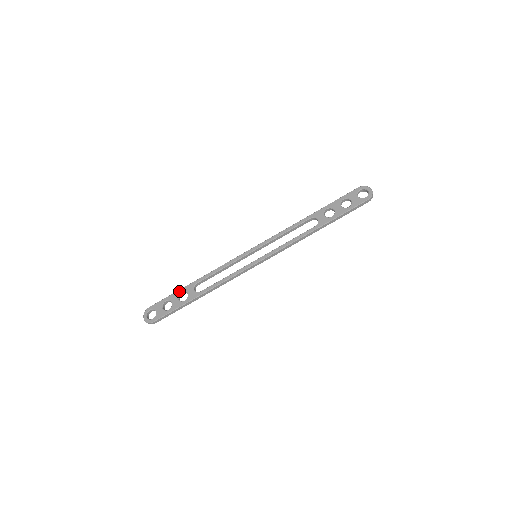
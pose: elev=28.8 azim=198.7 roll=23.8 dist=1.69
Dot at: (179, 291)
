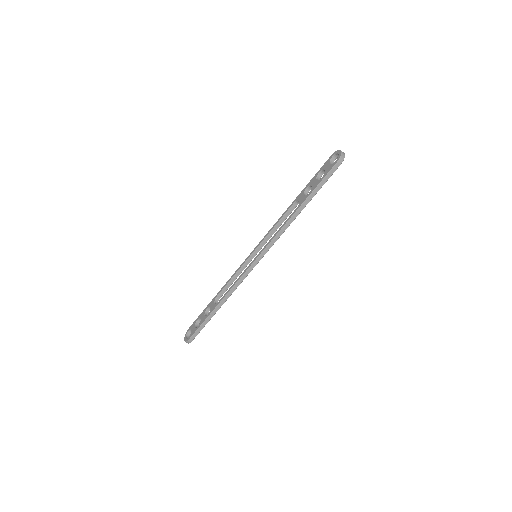
Dot at: (206, 308)
